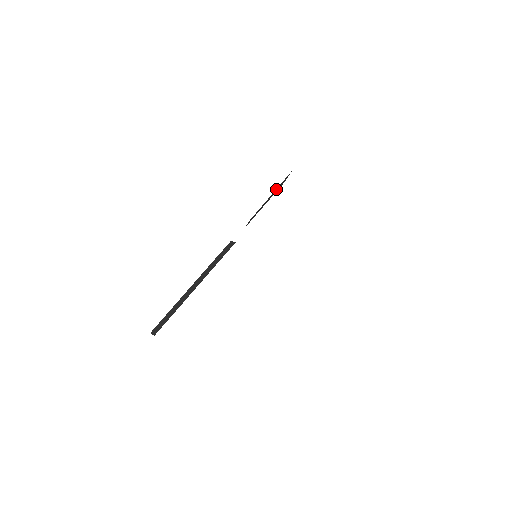
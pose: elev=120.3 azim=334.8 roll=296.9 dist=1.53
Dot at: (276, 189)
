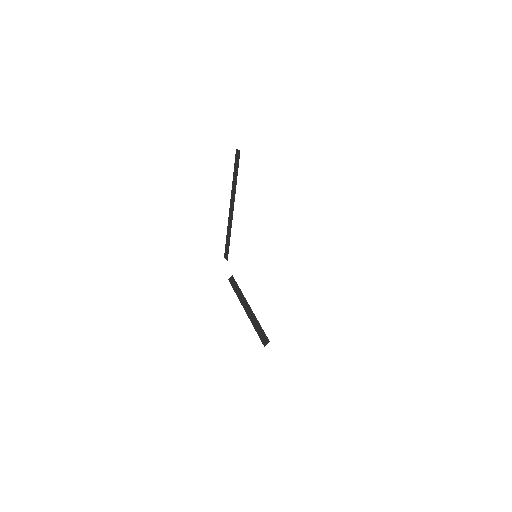
Dot at: (233, 181)
